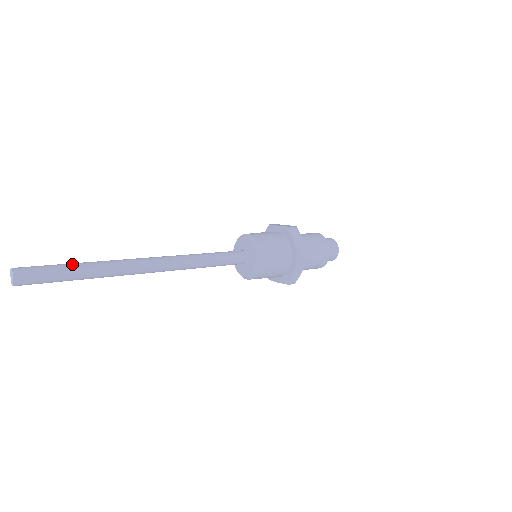
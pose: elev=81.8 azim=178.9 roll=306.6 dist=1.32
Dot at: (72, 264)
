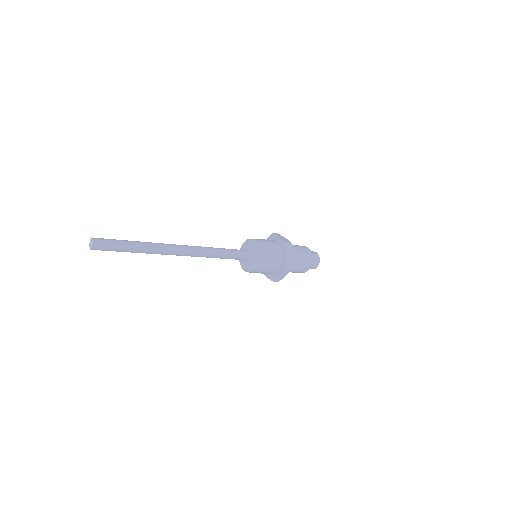
Dot at: (130, 242)
